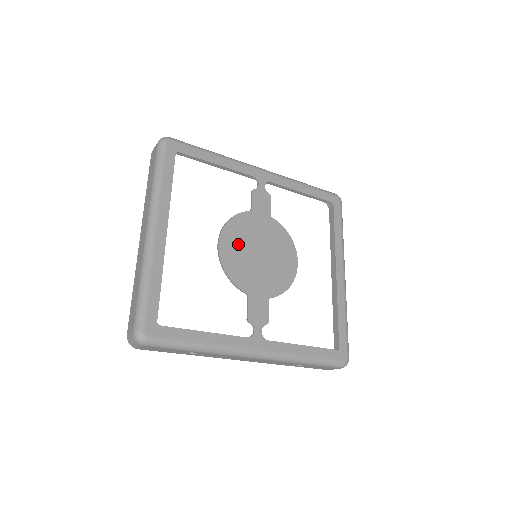
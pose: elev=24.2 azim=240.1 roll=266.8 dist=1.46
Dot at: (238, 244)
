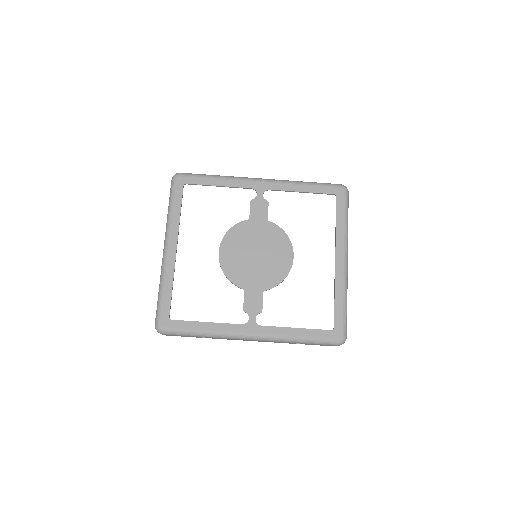
Dot at: (236, 249)
